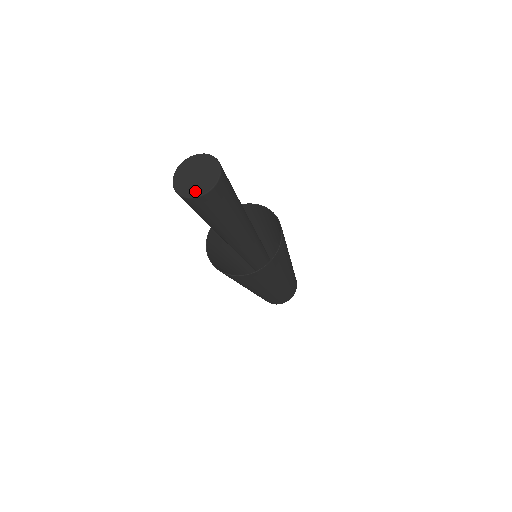
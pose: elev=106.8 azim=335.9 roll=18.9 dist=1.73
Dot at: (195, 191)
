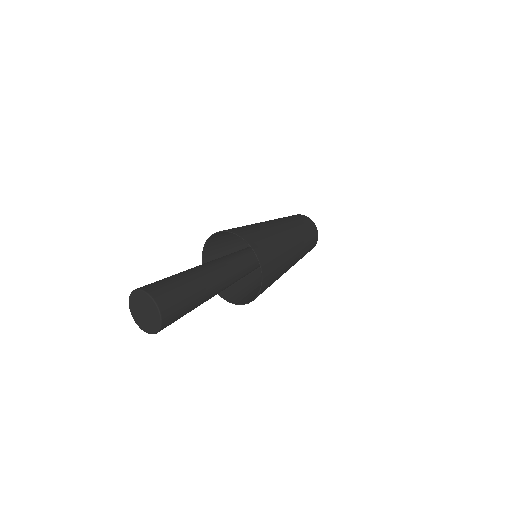
Dot at: (150, 329)
